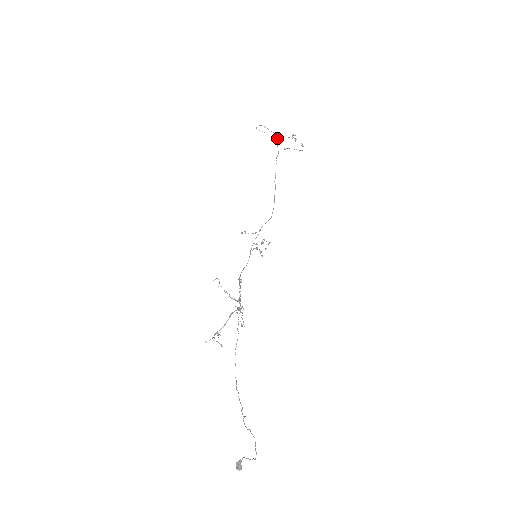
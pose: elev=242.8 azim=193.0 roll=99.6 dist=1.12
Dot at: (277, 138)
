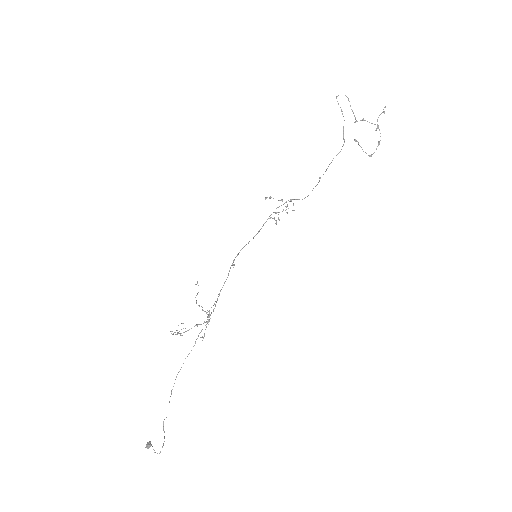
Dot at: occluded
